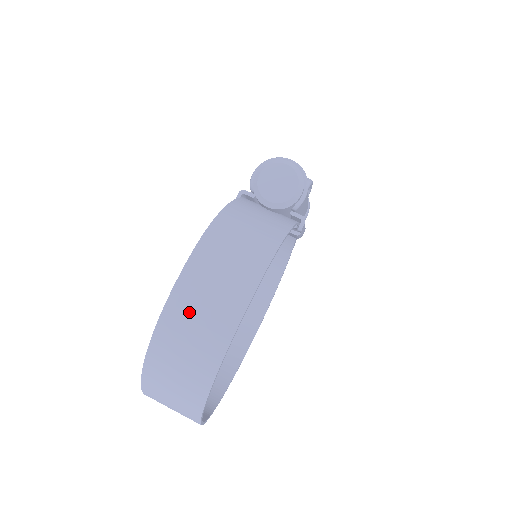
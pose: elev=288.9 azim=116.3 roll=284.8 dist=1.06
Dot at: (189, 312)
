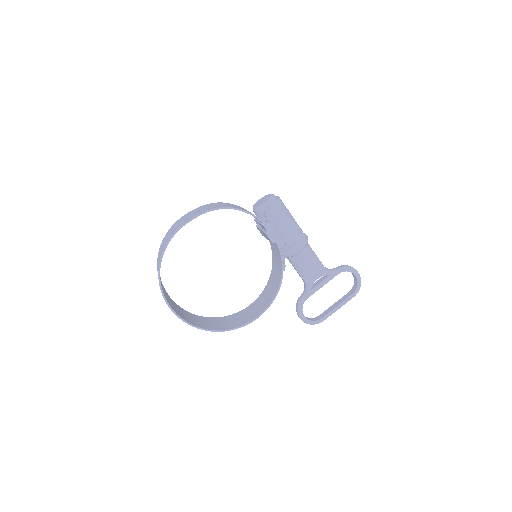
Dot at: (180, 221)
